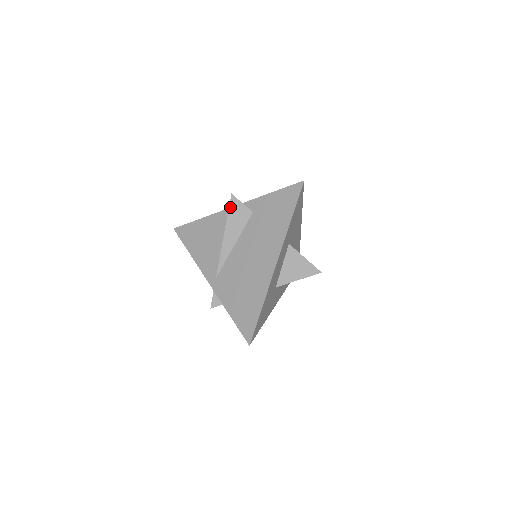
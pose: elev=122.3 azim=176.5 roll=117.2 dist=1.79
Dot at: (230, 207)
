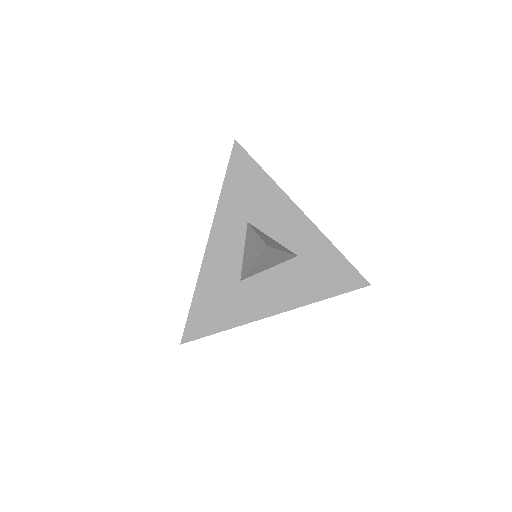
Dot at: occluded
